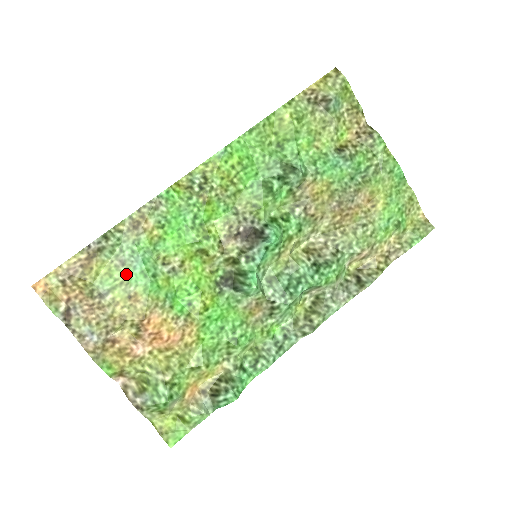
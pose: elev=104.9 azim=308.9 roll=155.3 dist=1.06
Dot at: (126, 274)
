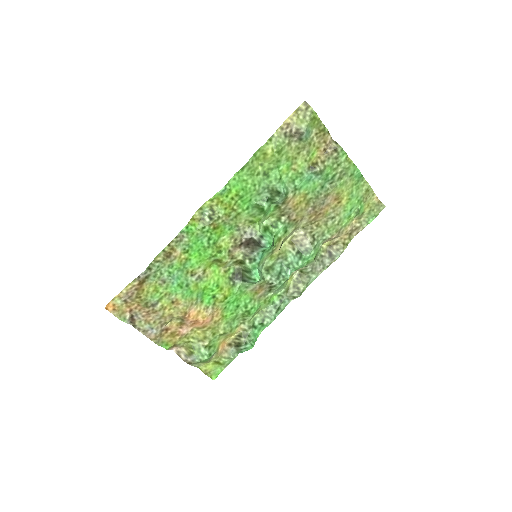
Dot at: (168, 288)
